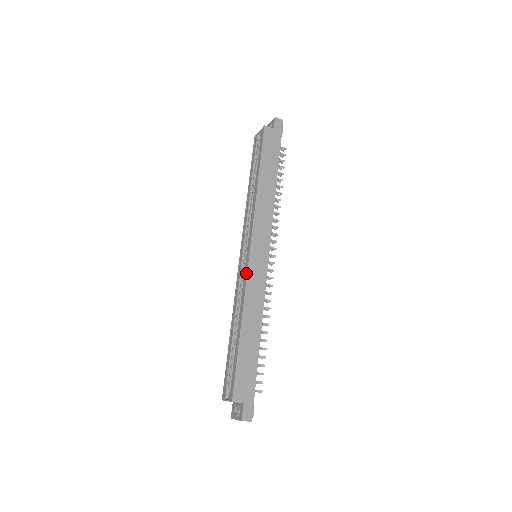
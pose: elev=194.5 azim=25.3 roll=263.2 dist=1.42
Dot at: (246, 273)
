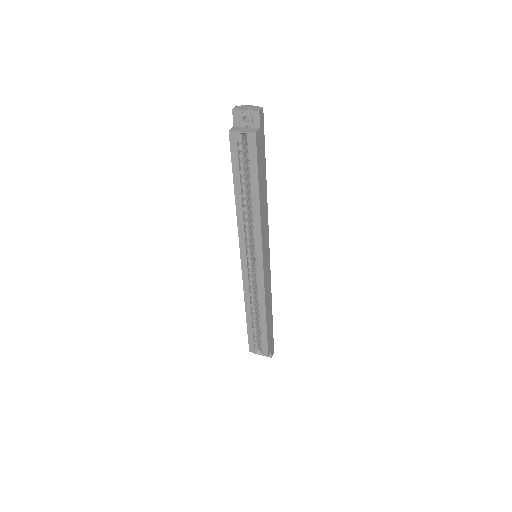
Dot at: (263, 282)
